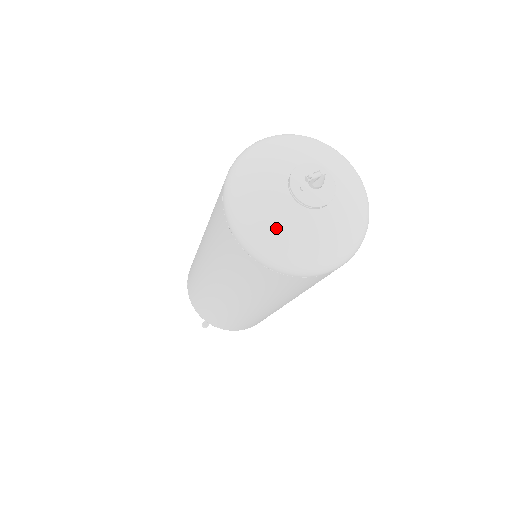
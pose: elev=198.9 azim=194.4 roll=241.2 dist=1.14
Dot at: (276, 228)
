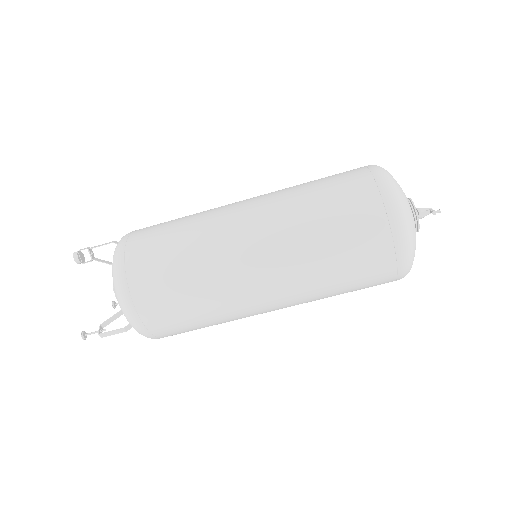
Dot at: (415, 241)
